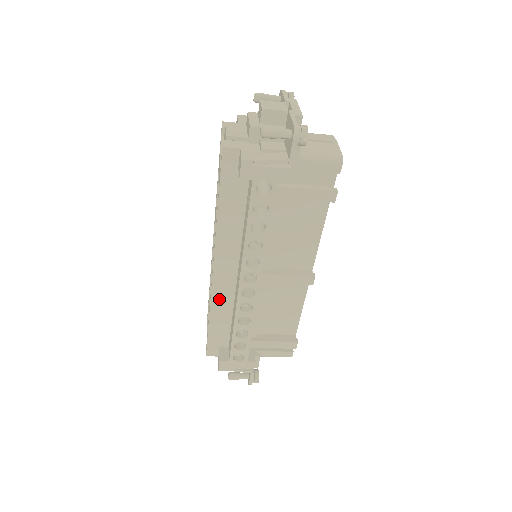
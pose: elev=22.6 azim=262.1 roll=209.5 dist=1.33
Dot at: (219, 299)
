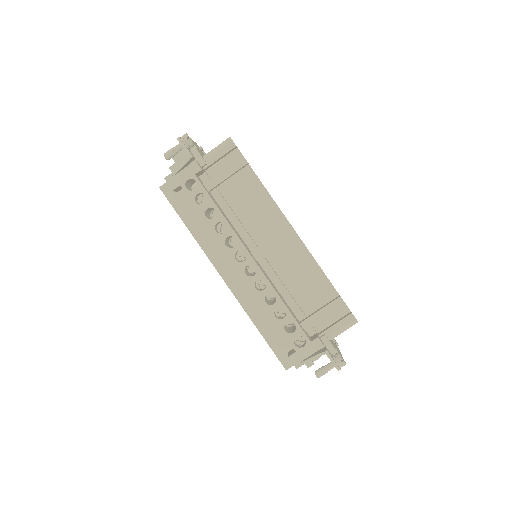
Dot at: (248, 302)
